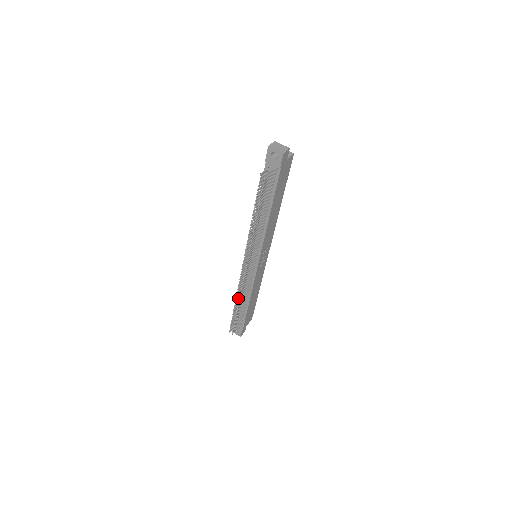
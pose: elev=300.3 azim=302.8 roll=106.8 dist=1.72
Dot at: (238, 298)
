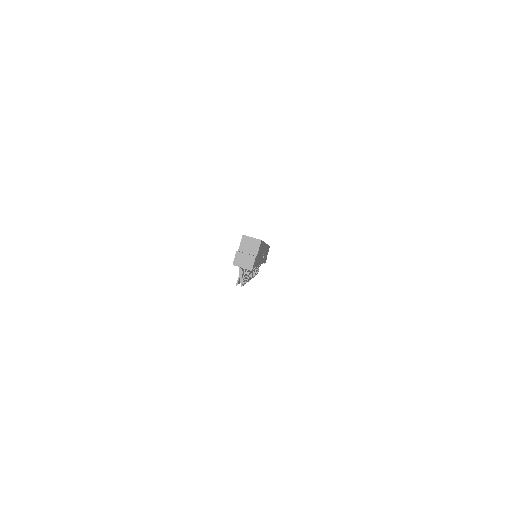
Dot at: occluded
